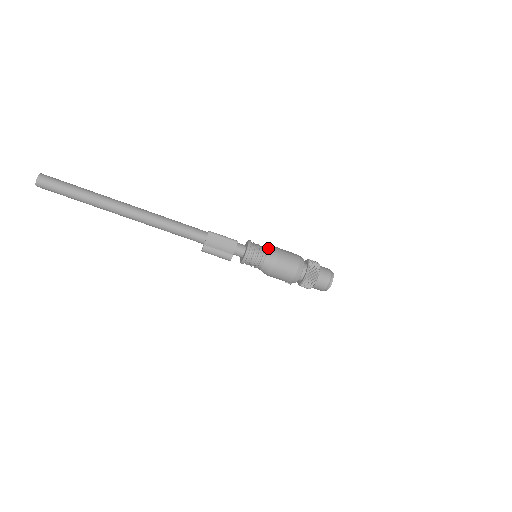
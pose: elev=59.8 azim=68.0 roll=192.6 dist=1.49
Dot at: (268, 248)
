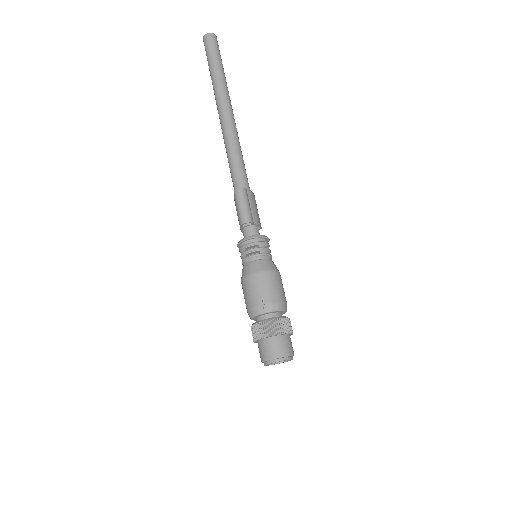
Dot at: occluded
